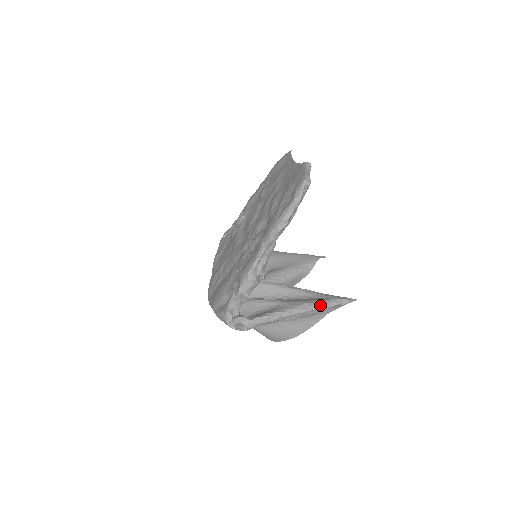
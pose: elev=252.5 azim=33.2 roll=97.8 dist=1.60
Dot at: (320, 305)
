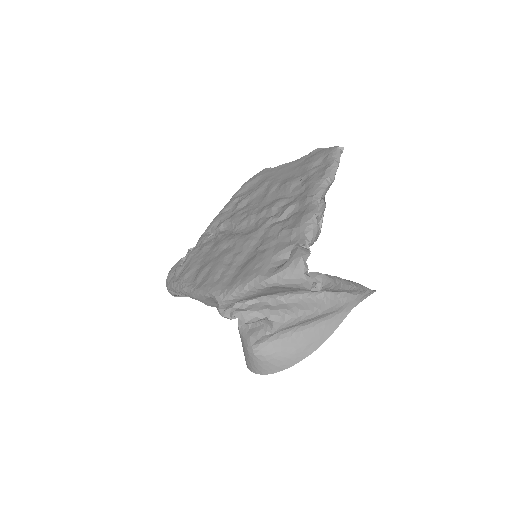
Dot at: (359, 284)
